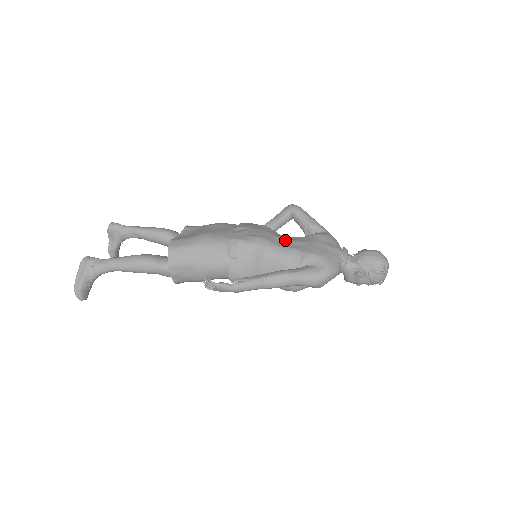
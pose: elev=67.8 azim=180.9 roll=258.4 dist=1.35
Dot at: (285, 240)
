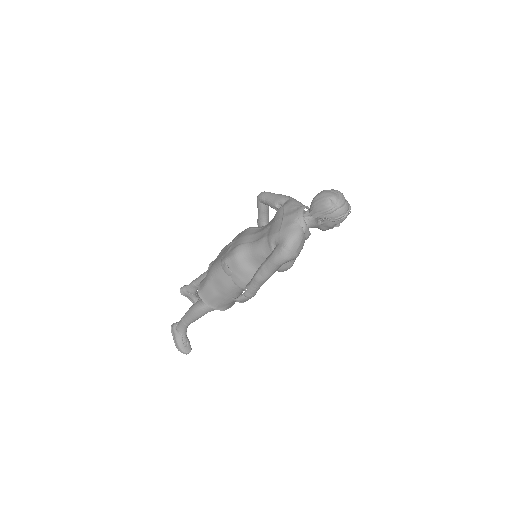
Dot at: (258, 233)
